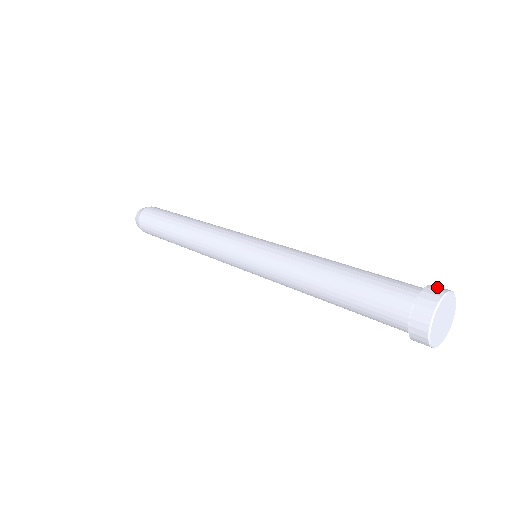
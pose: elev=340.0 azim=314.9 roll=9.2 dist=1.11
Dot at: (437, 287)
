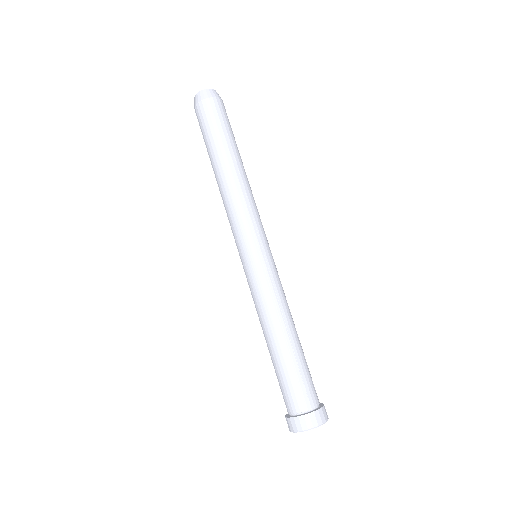
Dot at: (326, 412)
